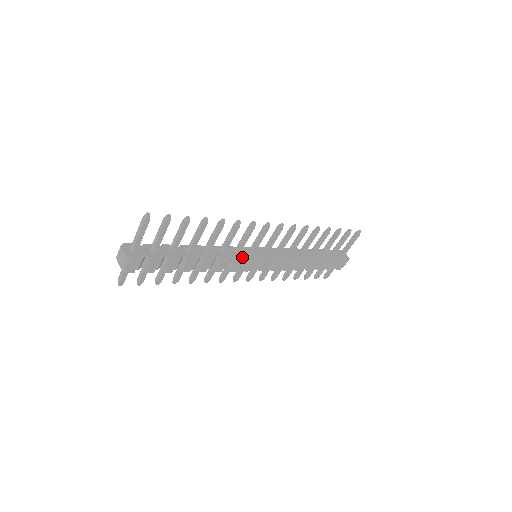
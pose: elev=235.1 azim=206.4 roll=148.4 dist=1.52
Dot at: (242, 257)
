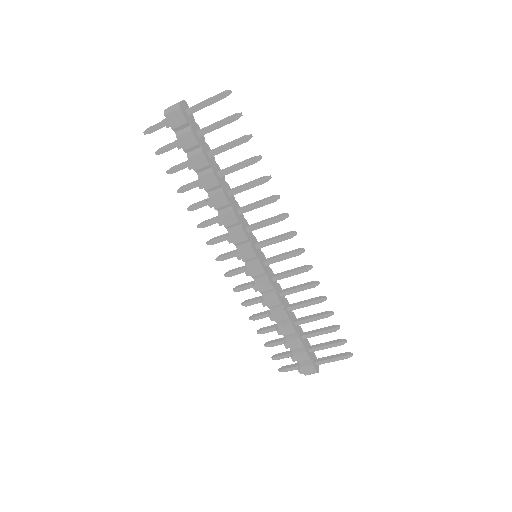
Dot at: (247, 235)
